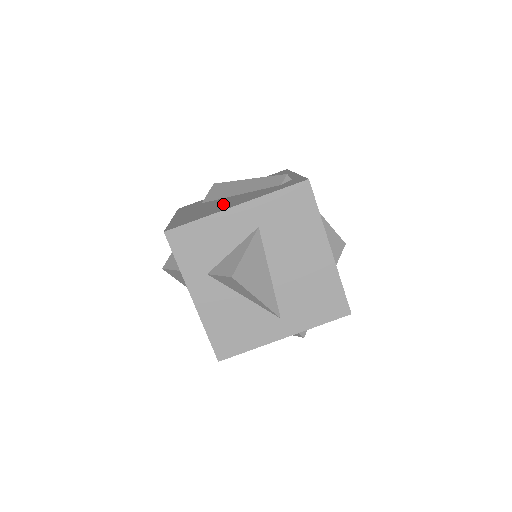
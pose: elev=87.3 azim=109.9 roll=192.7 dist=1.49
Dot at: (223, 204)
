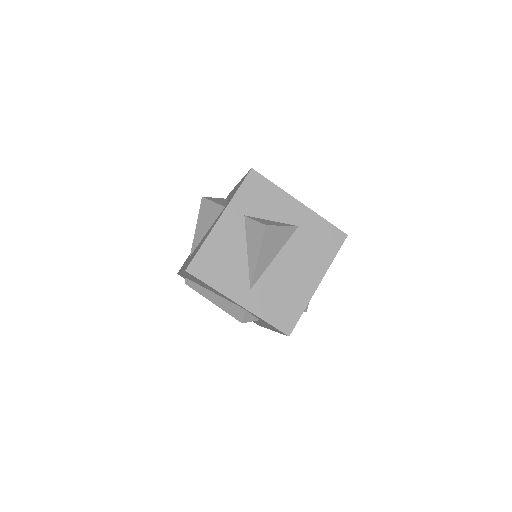
Dot at: occluded
